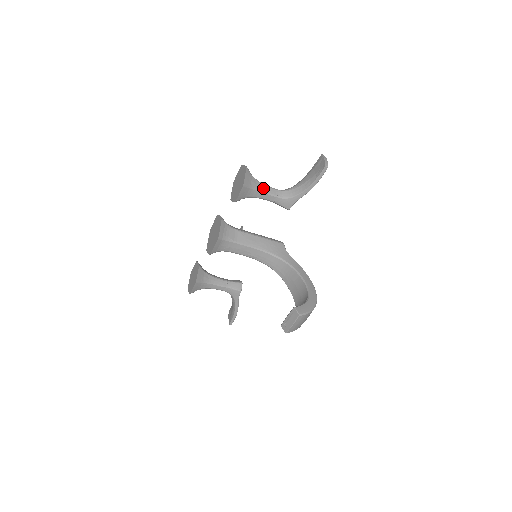
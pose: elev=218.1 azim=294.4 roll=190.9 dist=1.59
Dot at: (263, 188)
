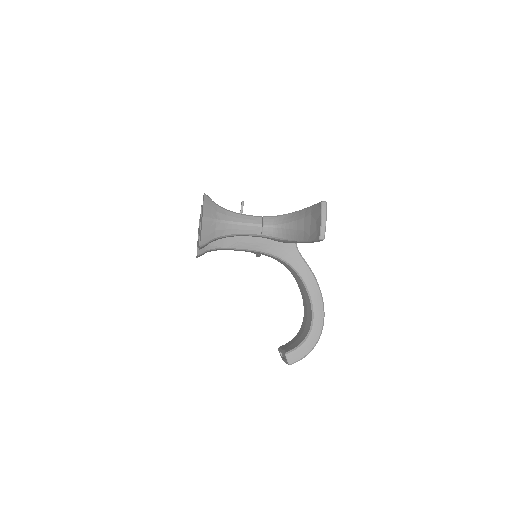
Dot at: (237, 230)
